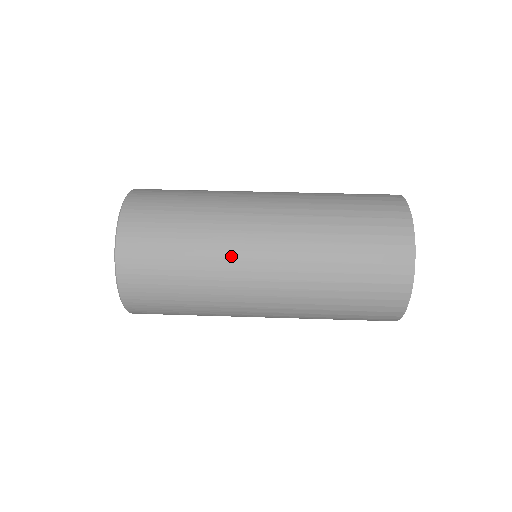
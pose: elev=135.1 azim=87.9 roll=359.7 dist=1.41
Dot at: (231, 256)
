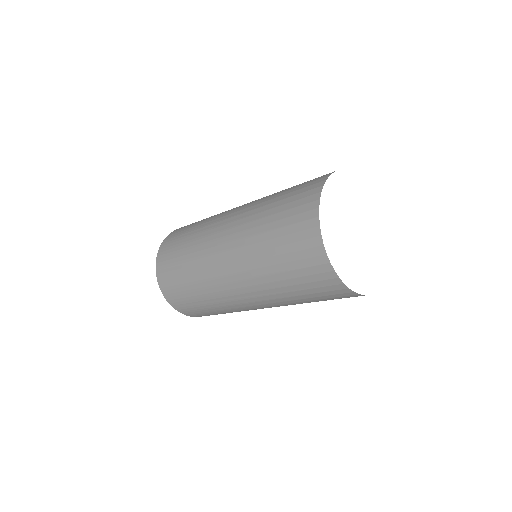
Dot at: (214, 222)
